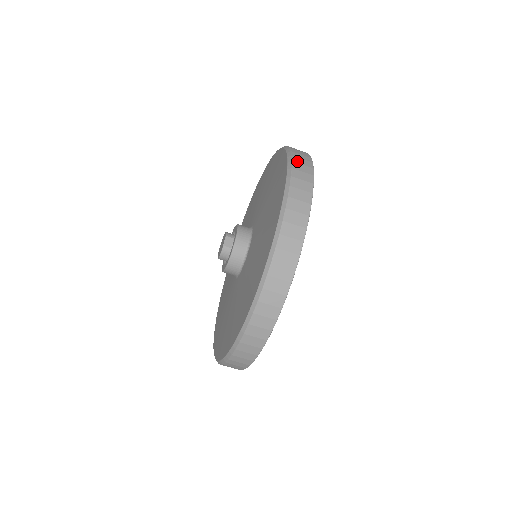
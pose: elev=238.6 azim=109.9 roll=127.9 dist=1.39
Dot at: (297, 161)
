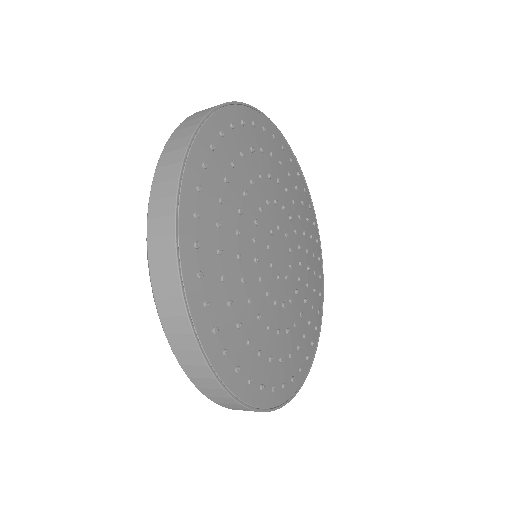
Dot at: (154, 214)
